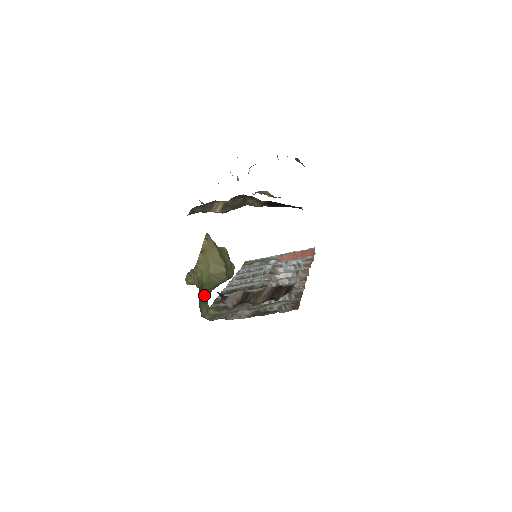
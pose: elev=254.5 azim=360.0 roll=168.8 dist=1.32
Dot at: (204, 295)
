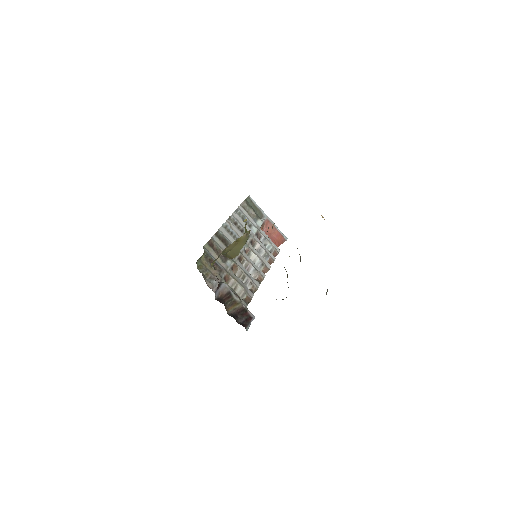
Dot at: occluded
